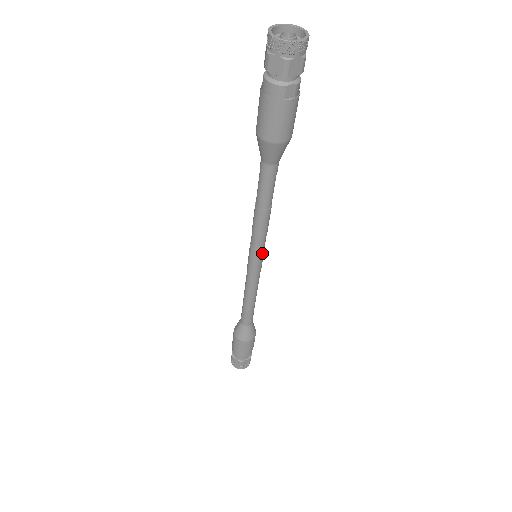
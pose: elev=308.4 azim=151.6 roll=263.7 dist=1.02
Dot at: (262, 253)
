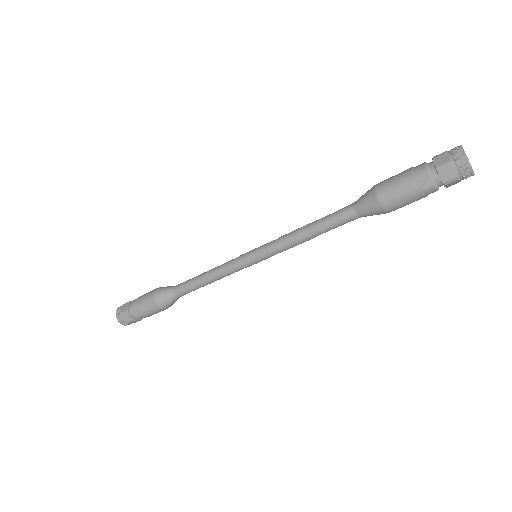
Dot at: (263, 257)
